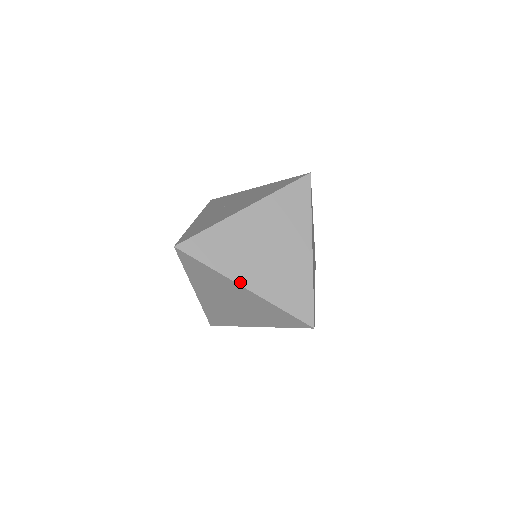
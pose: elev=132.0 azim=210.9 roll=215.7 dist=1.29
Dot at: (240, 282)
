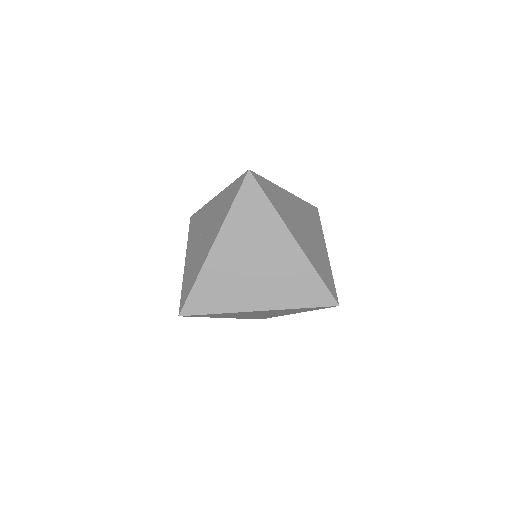
Dot at: (251, 309)
